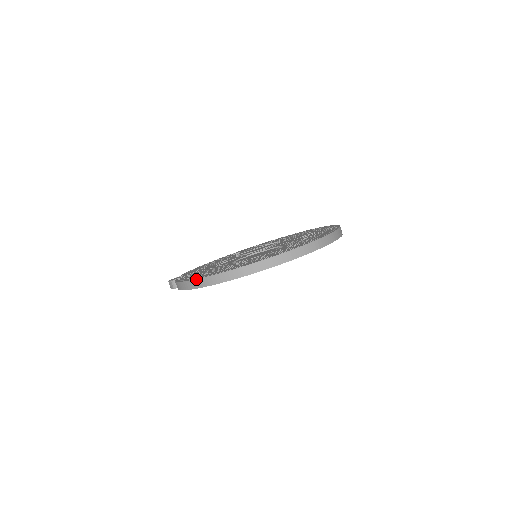
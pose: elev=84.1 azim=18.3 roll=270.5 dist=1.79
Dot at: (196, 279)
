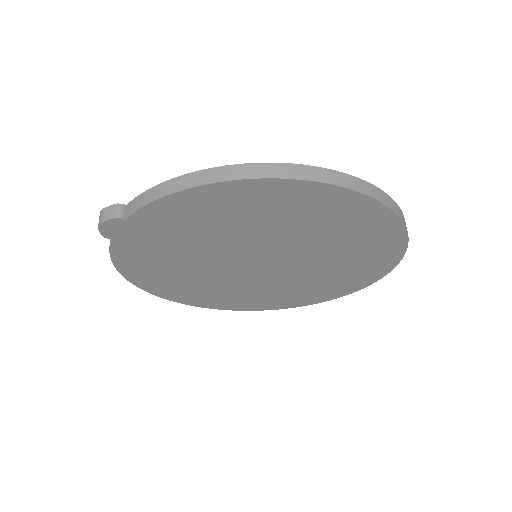
Dot at: (235, 164)
